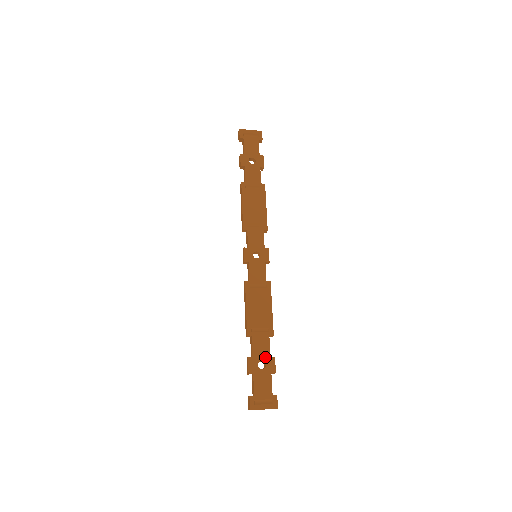
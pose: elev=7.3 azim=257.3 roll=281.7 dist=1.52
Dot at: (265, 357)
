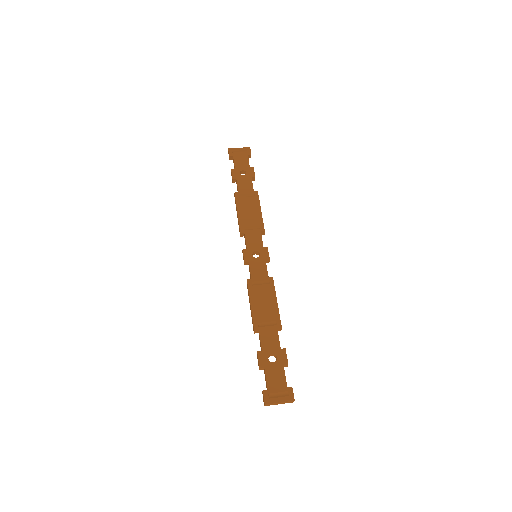
Dot at: (275, 350)
